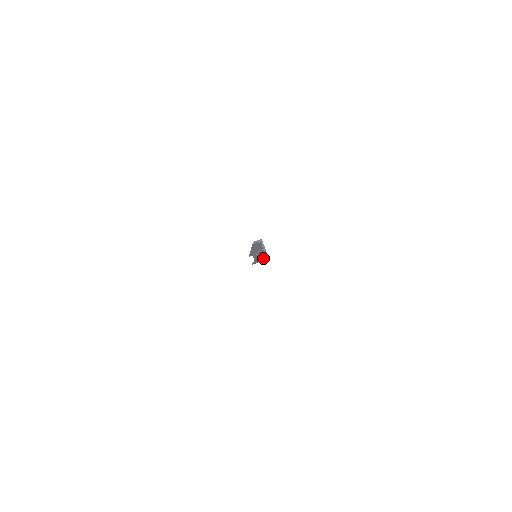
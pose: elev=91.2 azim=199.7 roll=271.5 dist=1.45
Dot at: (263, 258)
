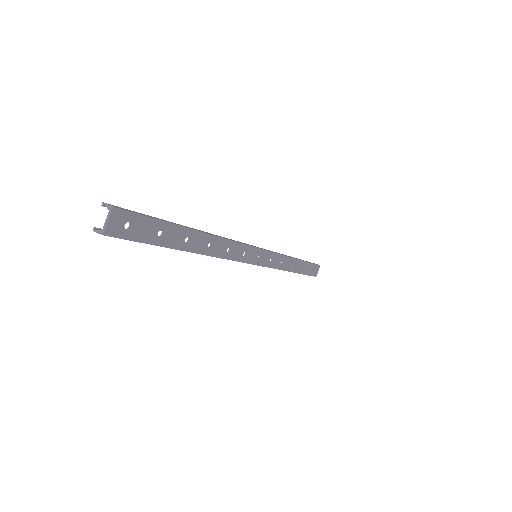
Dot at: (97, 232)
